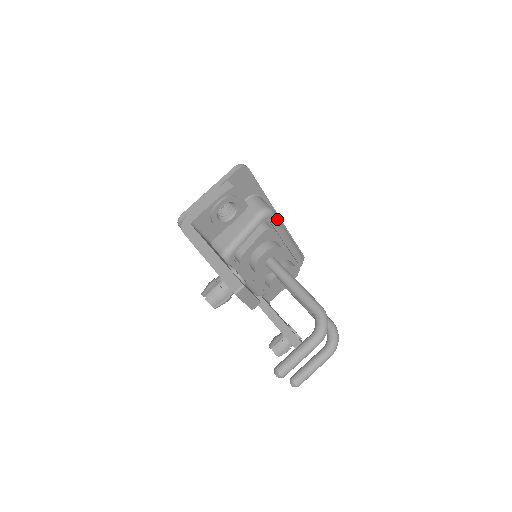
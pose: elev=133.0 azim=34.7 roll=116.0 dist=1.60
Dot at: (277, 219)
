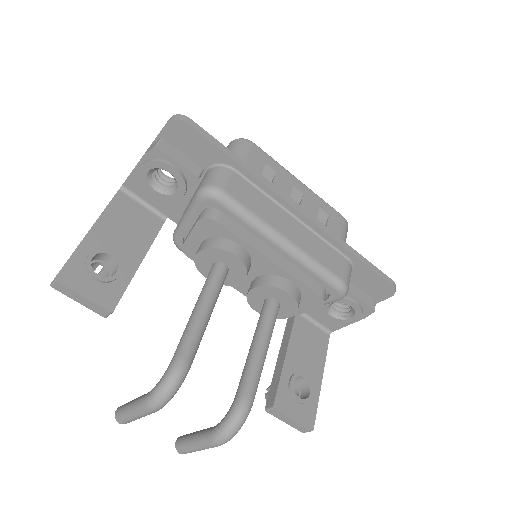
Dot at: (234, 208)
